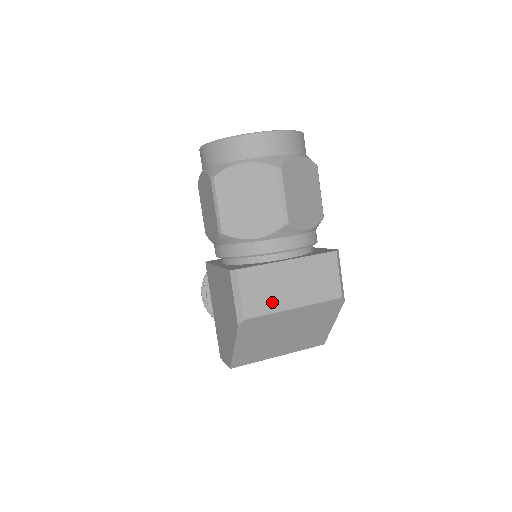
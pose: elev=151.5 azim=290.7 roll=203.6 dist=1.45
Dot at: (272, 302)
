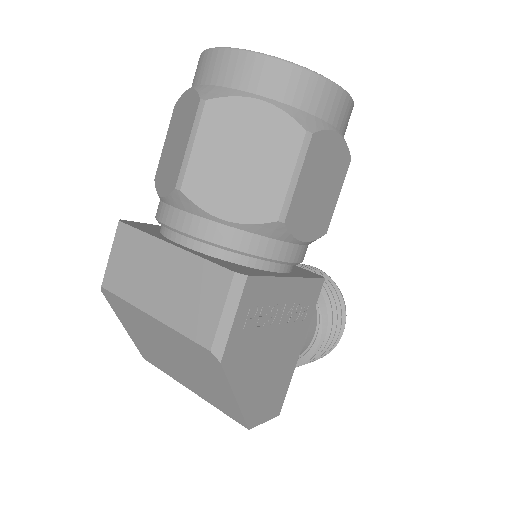
Dot at: (132, 287)
